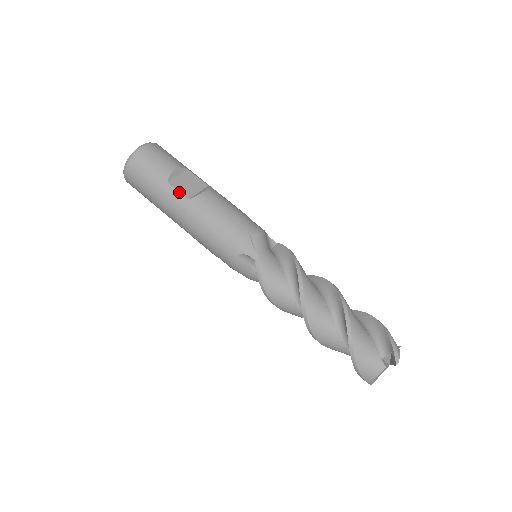
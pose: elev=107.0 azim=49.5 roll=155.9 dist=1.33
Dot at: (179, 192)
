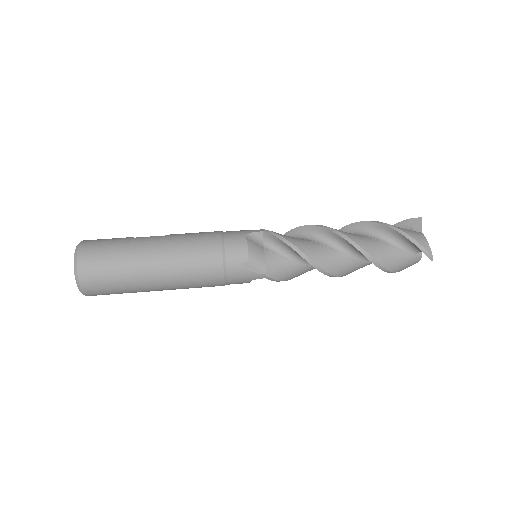
Dot at: (152, 236)
